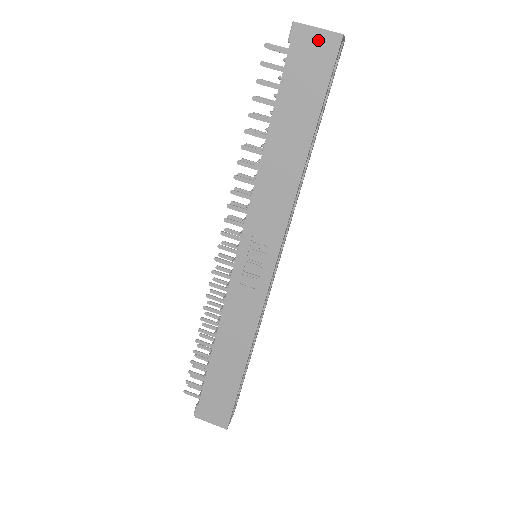
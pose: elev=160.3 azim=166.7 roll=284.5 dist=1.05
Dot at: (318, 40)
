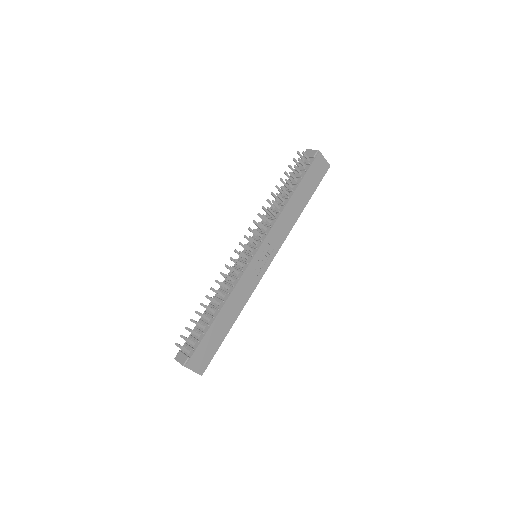
Dot at: (323, 163)
